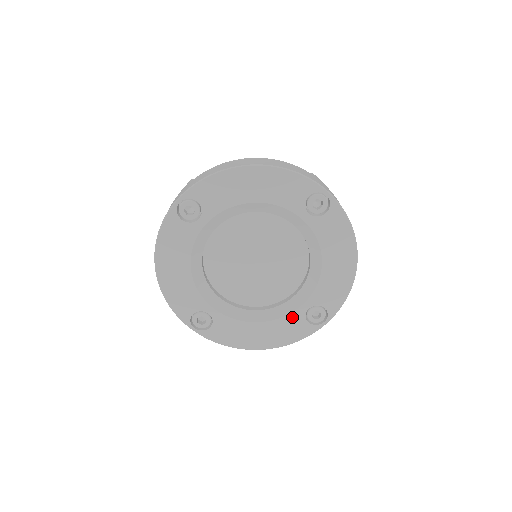
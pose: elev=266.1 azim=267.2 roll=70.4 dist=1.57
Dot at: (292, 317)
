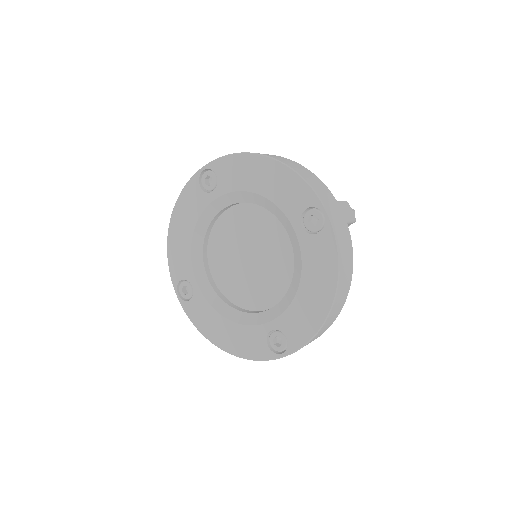
Dot at: (255, 330)
